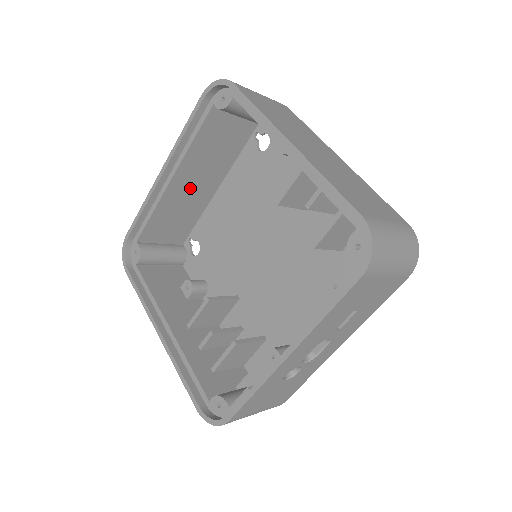
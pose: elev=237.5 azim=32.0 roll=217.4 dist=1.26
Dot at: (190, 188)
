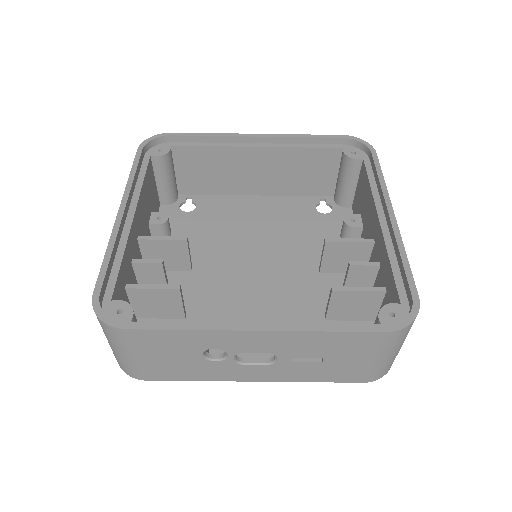
Dot at: (250, 169)
